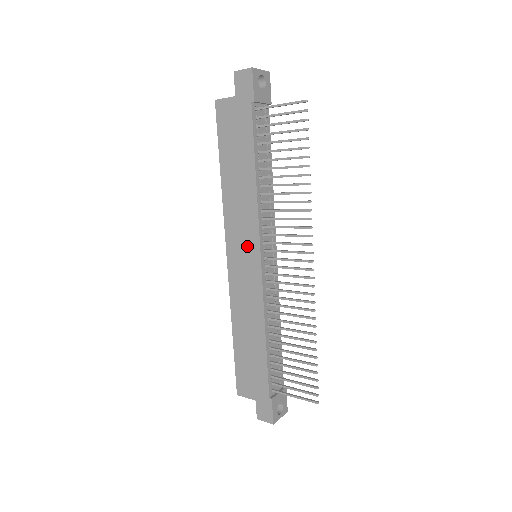
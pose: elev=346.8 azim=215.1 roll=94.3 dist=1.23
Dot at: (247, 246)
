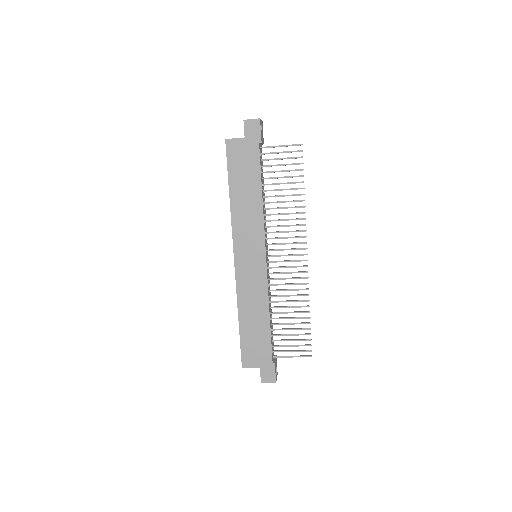
Dot at: (254, 248)
